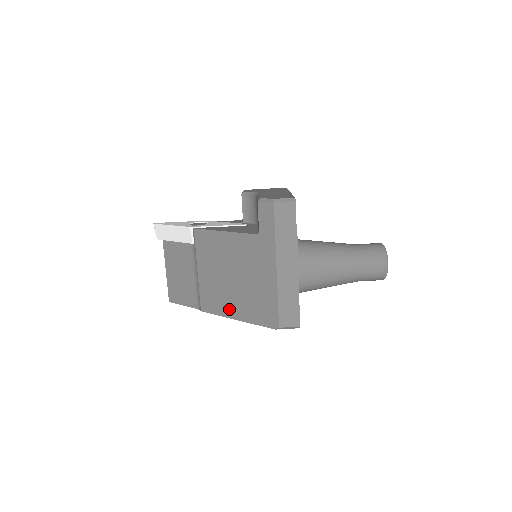
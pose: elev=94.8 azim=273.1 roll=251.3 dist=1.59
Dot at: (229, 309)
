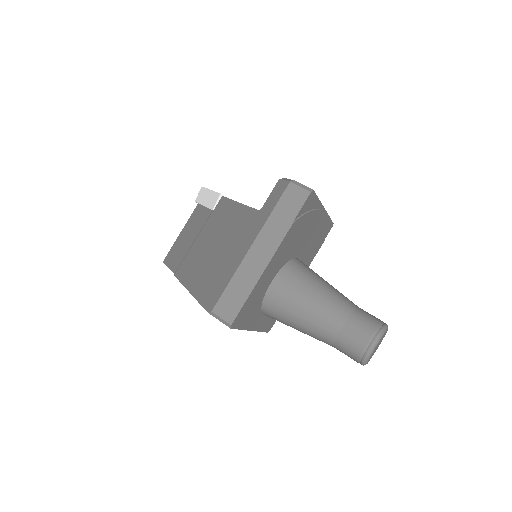
Dot at: (192, 279)
